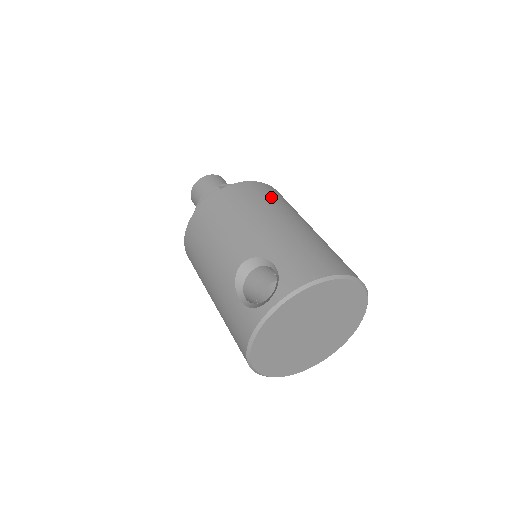
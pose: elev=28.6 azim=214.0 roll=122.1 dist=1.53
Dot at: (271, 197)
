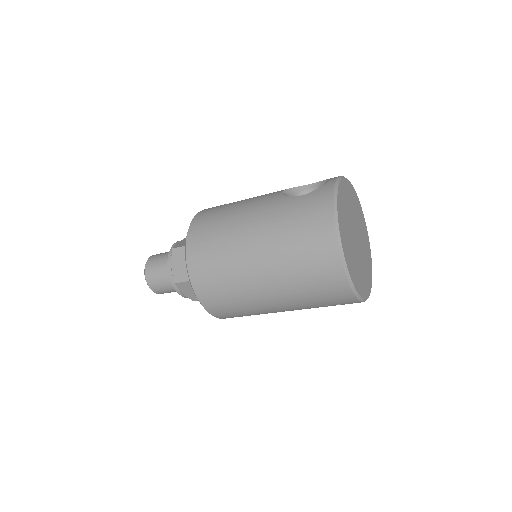
Dot at: occluded
